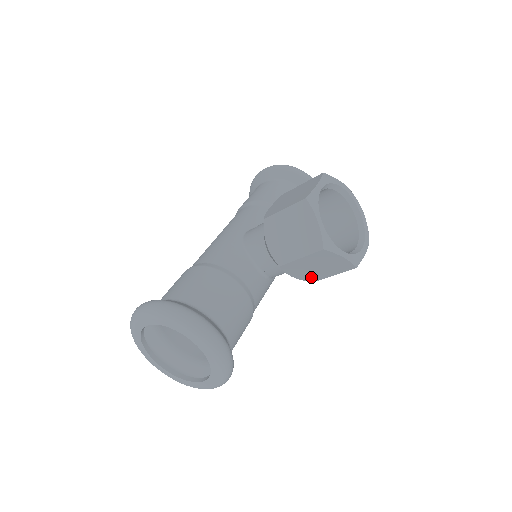
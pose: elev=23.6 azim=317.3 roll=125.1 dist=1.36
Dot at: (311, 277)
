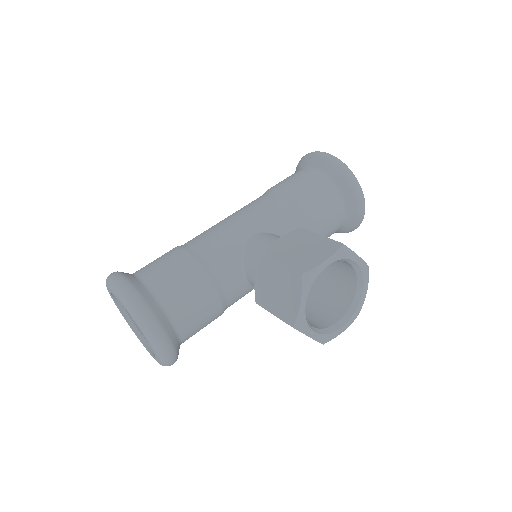
Dot at: occluded
